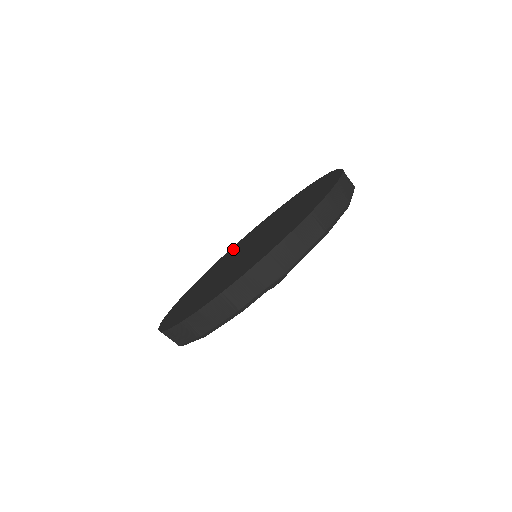
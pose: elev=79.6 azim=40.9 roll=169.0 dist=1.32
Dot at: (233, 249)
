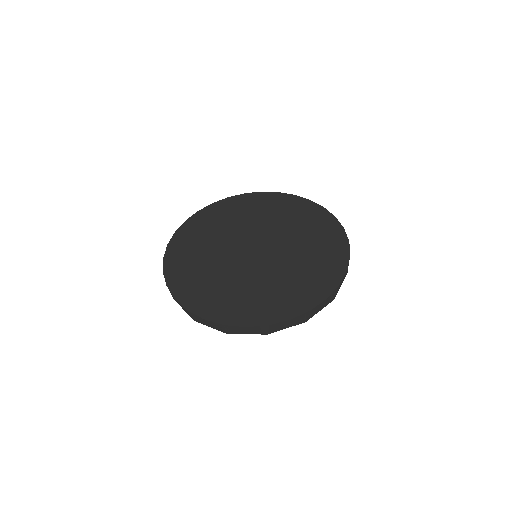
Dot at: (267, 205)
